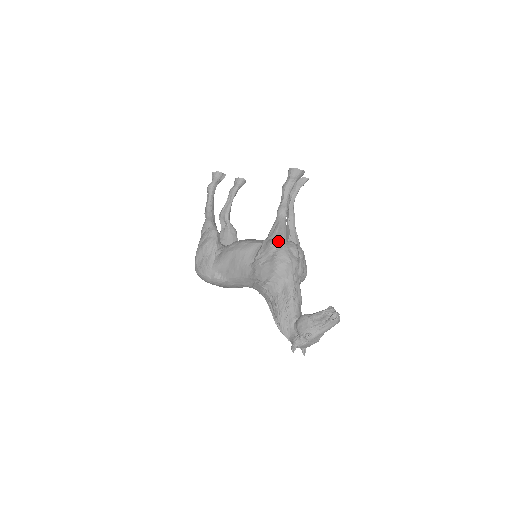
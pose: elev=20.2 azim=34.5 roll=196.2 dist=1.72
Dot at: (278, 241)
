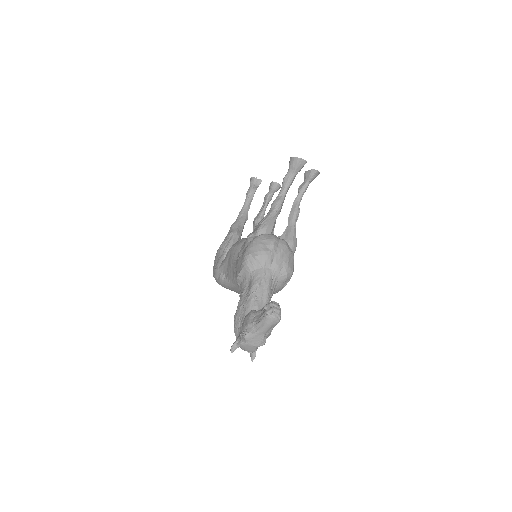
Dot at: (256, 233)
